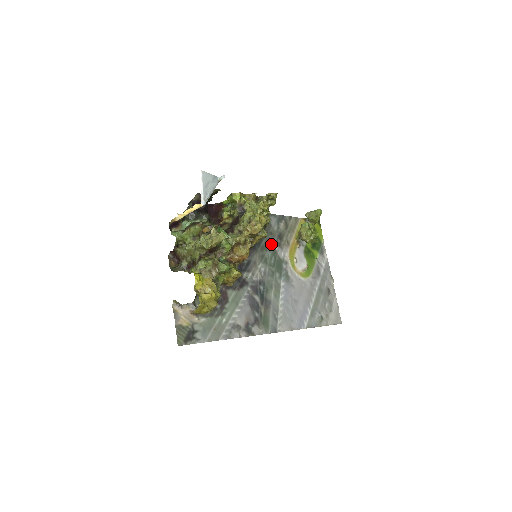
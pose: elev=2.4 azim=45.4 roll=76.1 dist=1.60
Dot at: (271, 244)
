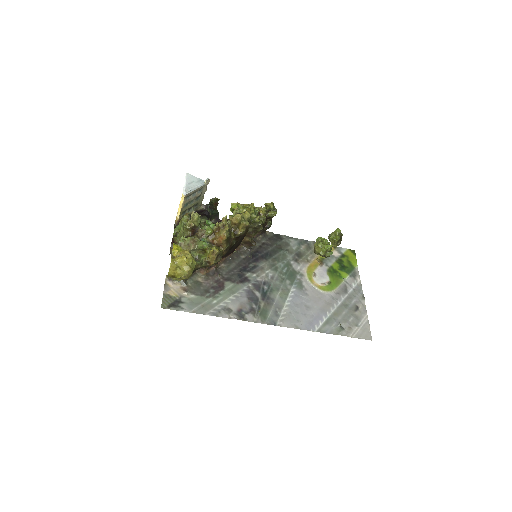
Dot at: (286, 258)
